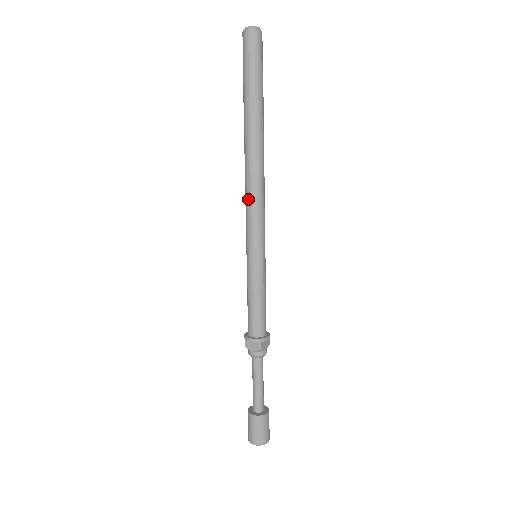
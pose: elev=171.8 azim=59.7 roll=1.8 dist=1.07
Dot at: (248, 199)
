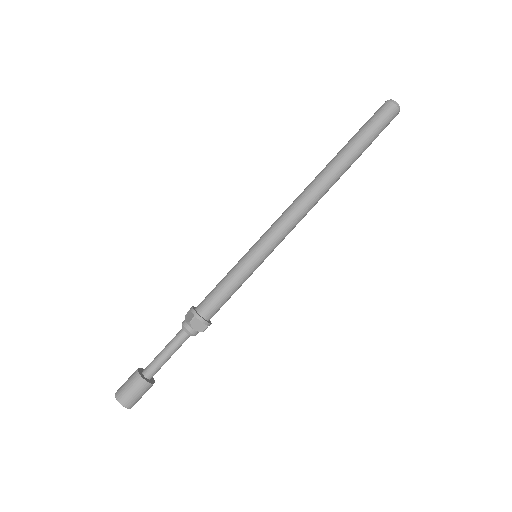
Dot at: (287, 209)
